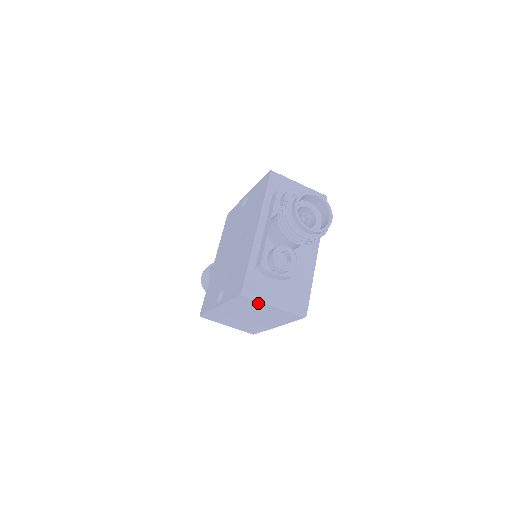
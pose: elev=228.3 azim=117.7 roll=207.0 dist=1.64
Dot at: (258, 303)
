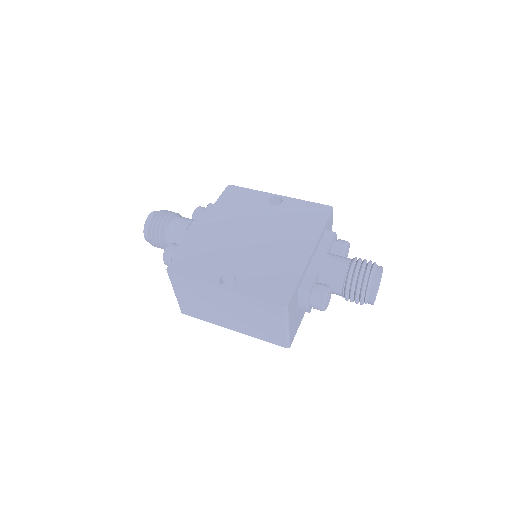
Dot at: (279, 318)
